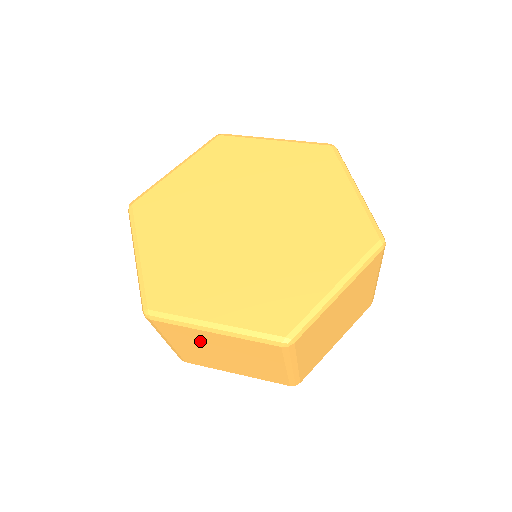
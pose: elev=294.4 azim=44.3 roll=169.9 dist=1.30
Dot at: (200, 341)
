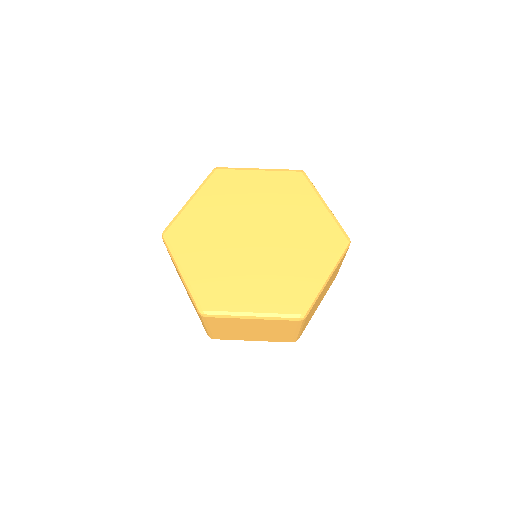
Dot at: occluded
